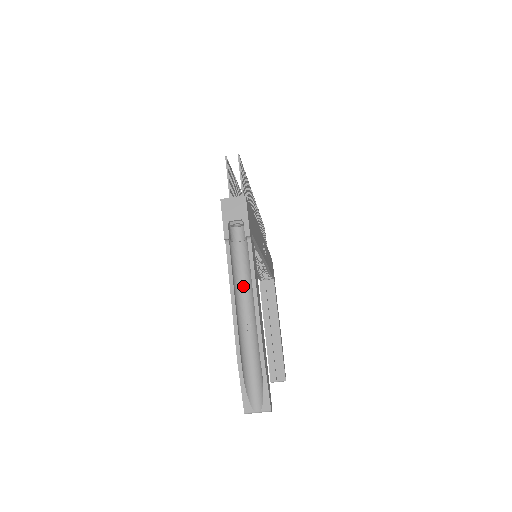
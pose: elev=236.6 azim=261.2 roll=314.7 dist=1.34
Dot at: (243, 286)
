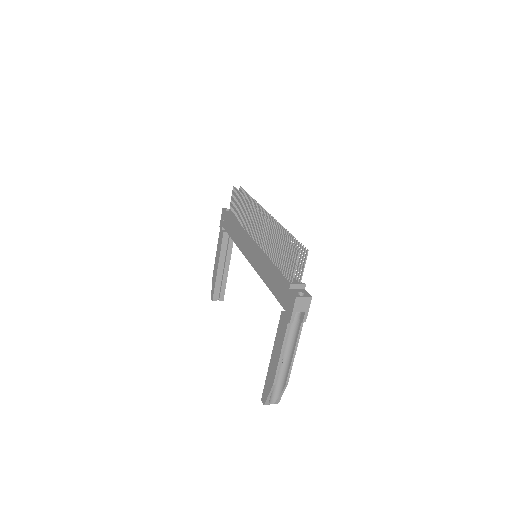
Dot at: (286, 342)
